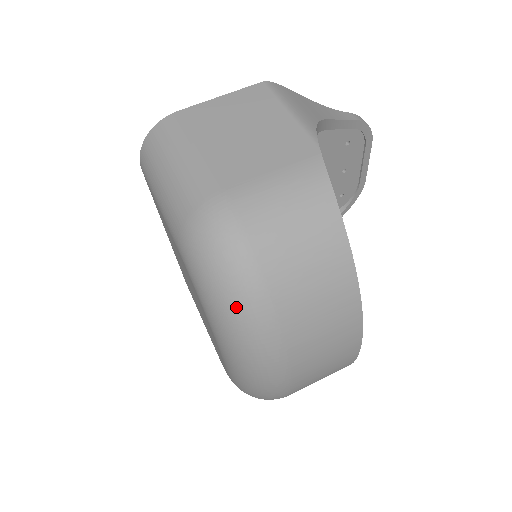
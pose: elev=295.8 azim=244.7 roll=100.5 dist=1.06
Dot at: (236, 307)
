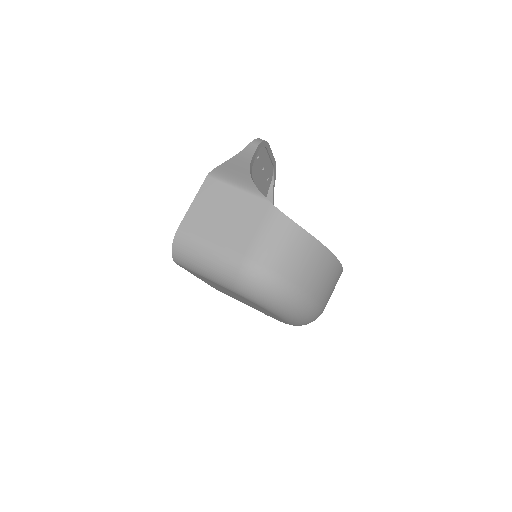
Dot at: (286, 301)
